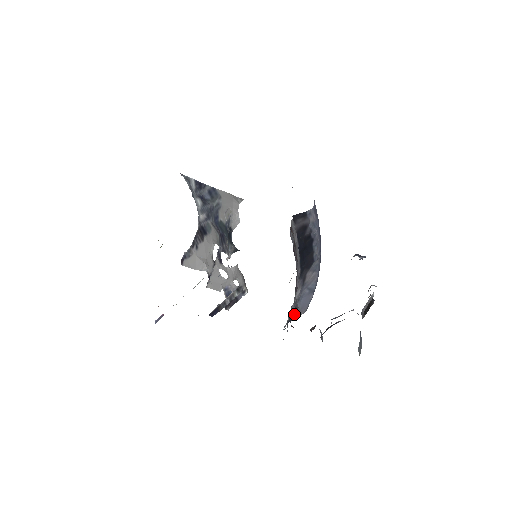
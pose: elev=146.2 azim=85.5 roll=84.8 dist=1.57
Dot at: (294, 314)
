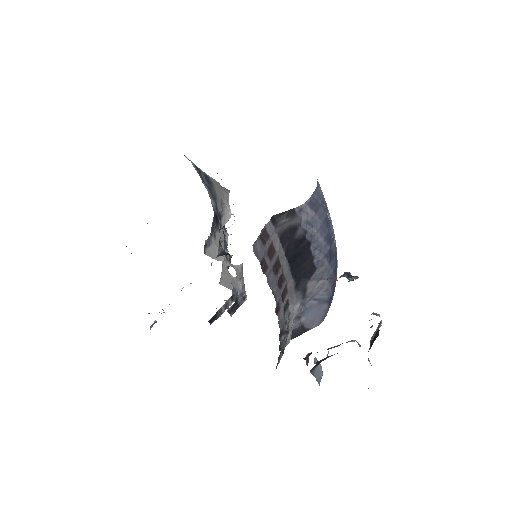
Dot at: (300, 328)
